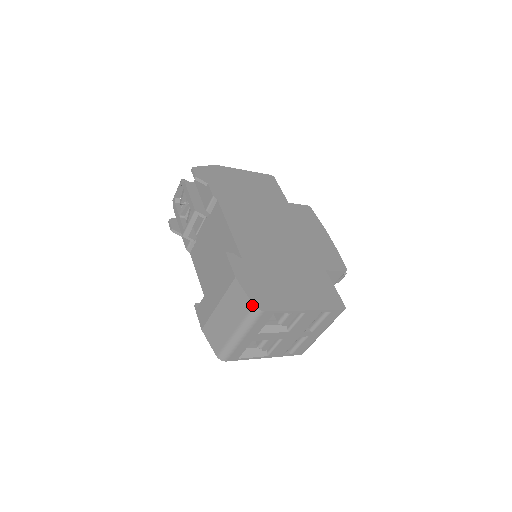
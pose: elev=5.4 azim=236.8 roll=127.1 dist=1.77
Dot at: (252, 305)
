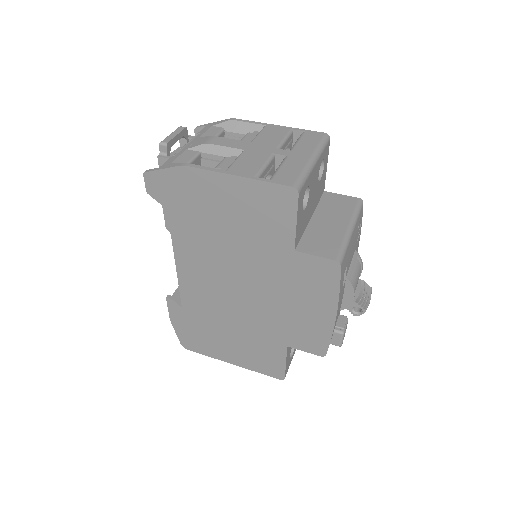
Dot at: (180, 342)
